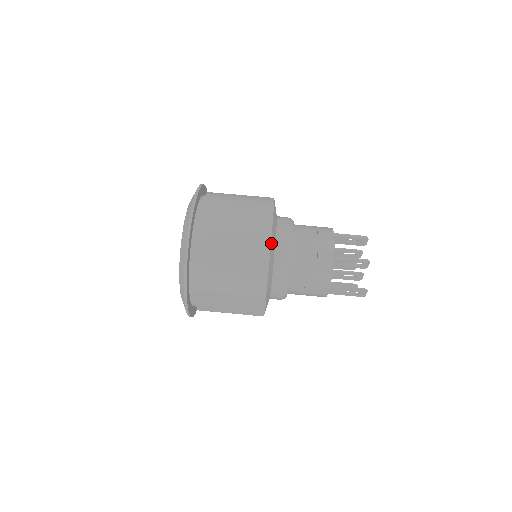
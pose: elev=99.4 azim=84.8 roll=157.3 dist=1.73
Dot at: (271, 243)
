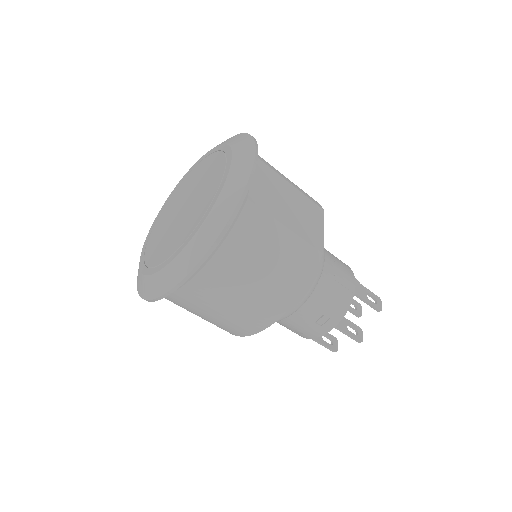
Dot at: occluded
